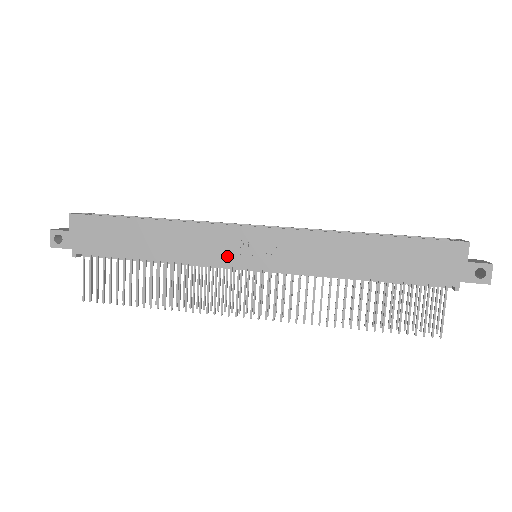
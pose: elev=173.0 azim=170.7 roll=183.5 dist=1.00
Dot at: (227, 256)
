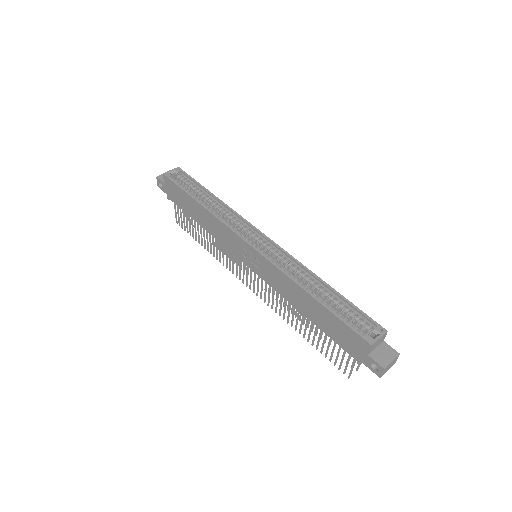
Dot at: (235, 250)
